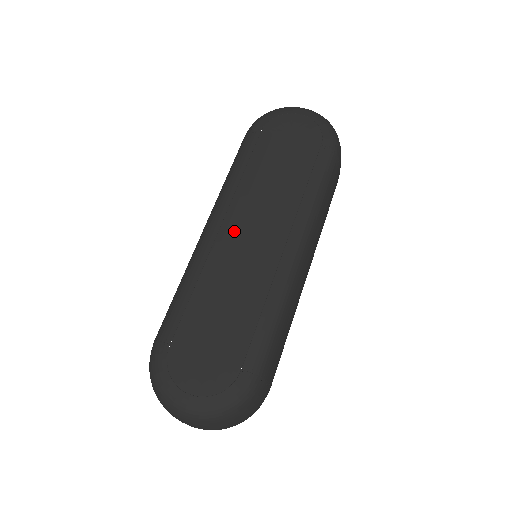
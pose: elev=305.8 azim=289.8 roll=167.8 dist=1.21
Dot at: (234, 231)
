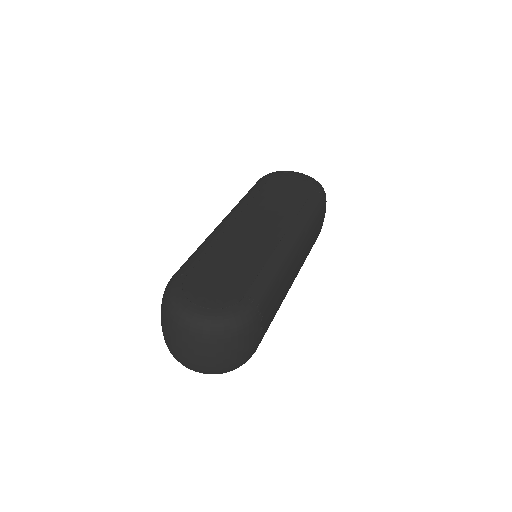
Dot at: (246, 222)
